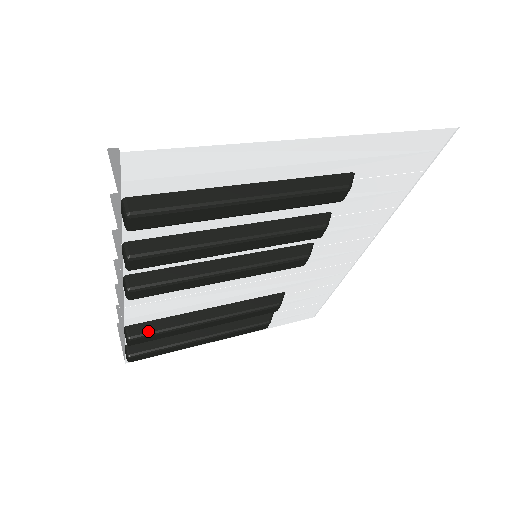
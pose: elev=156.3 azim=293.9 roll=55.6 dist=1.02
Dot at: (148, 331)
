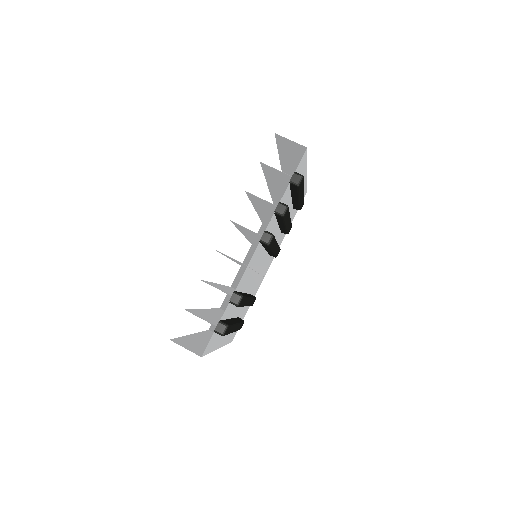
Dot at: occluded
